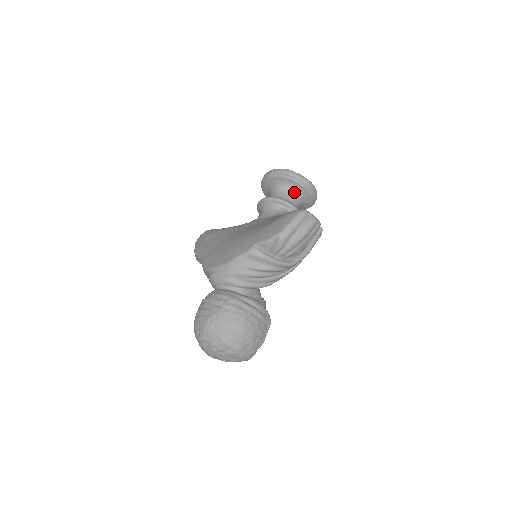
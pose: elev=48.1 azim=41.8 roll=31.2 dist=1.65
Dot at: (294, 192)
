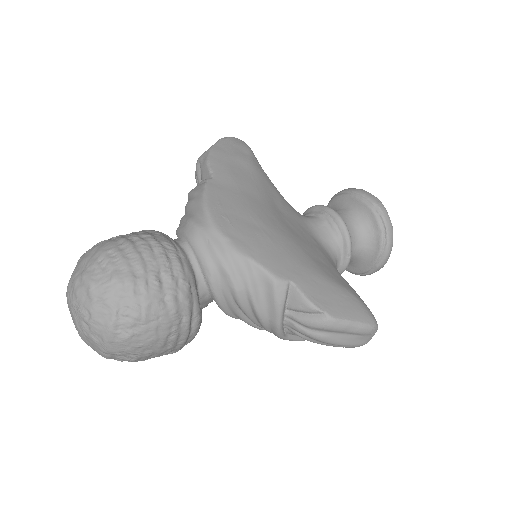
Dot at: (363, 249)
